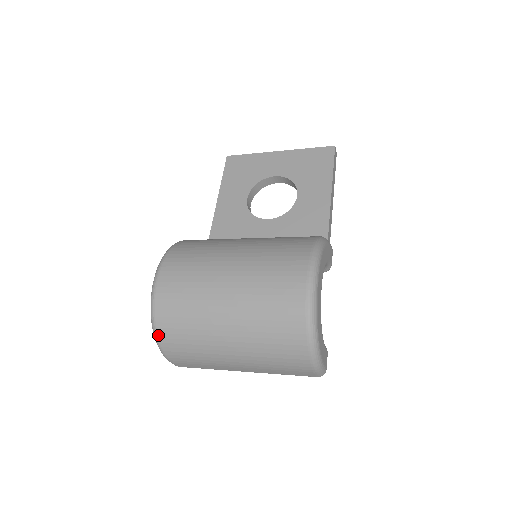
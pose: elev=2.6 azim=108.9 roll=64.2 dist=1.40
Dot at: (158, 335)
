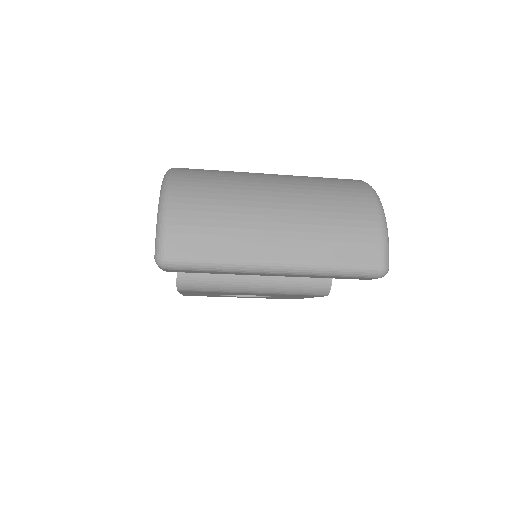
Dot at: (173, 183)
